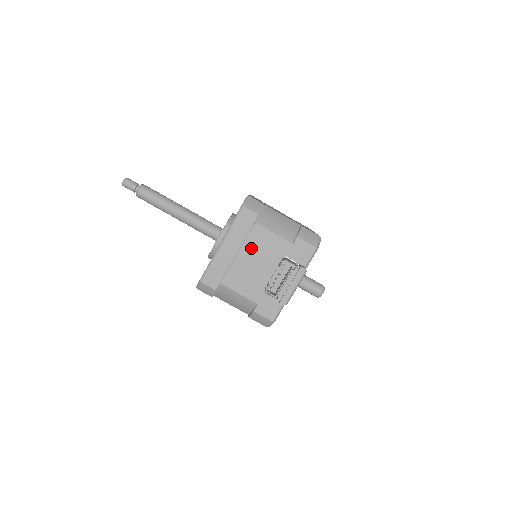
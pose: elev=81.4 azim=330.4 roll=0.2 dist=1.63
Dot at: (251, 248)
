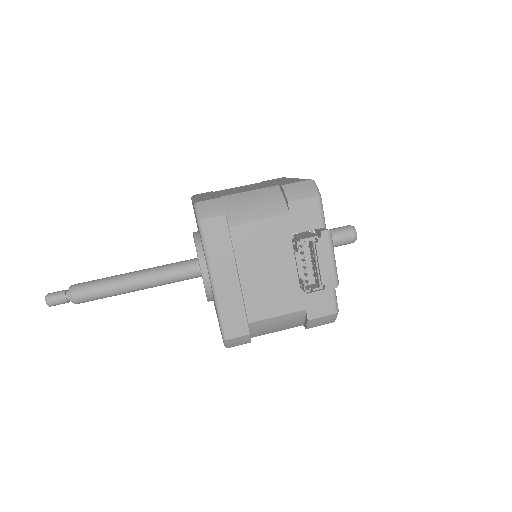
Dot at: (248, 258)
